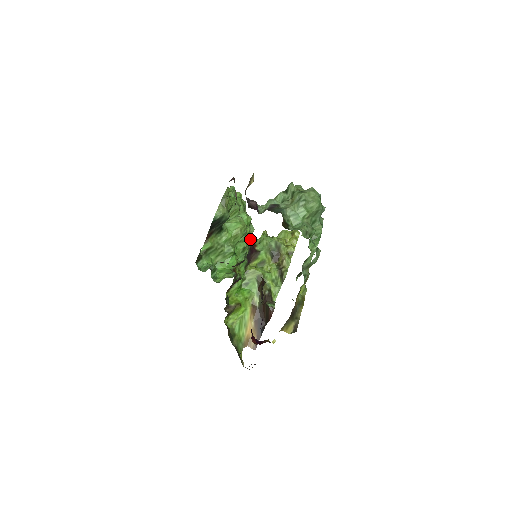
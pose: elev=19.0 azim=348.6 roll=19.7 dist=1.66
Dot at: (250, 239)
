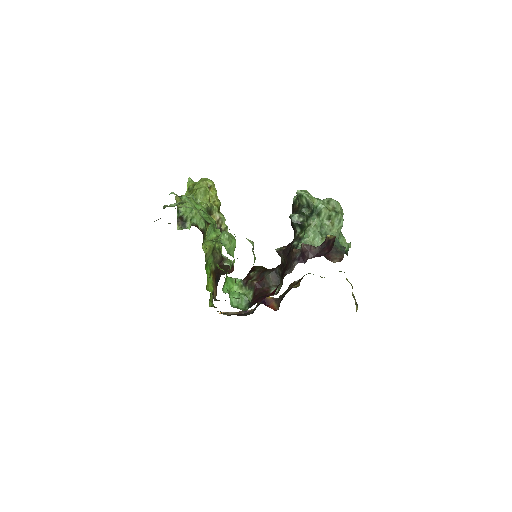
Dot at: occluded
